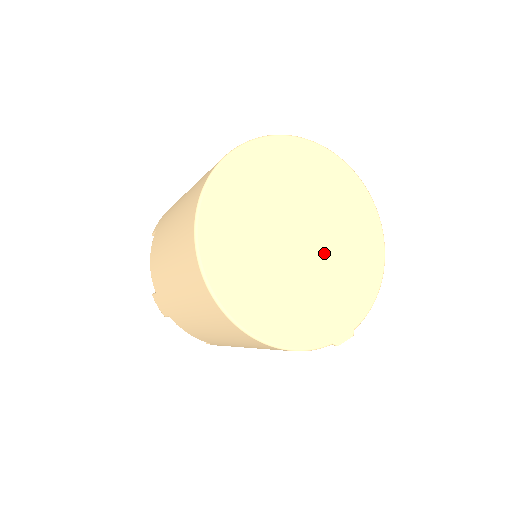
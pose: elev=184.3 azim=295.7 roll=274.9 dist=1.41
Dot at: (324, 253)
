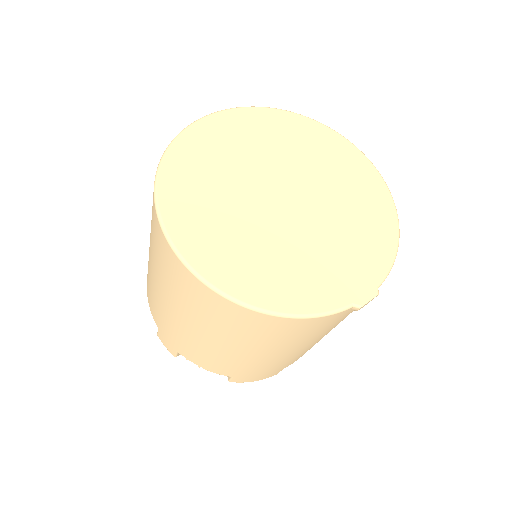
Dot at: (317, 209)
